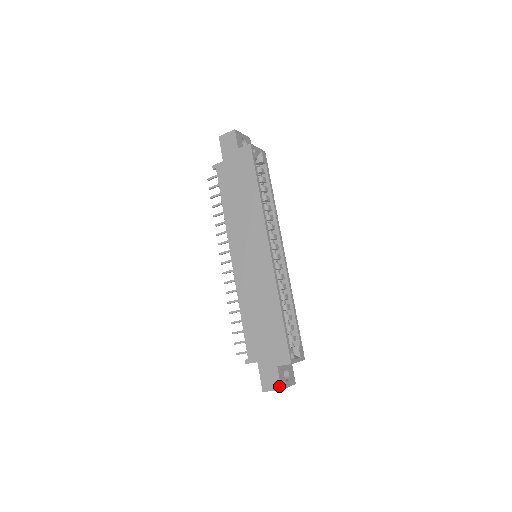
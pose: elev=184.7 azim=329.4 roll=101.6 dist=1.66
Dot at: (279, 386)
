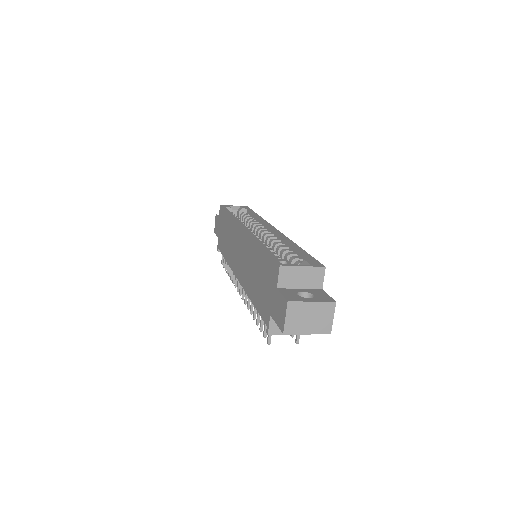
Dot at: (285, 302)
